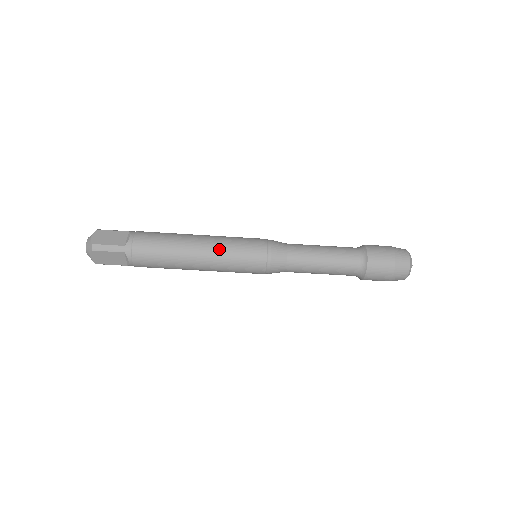
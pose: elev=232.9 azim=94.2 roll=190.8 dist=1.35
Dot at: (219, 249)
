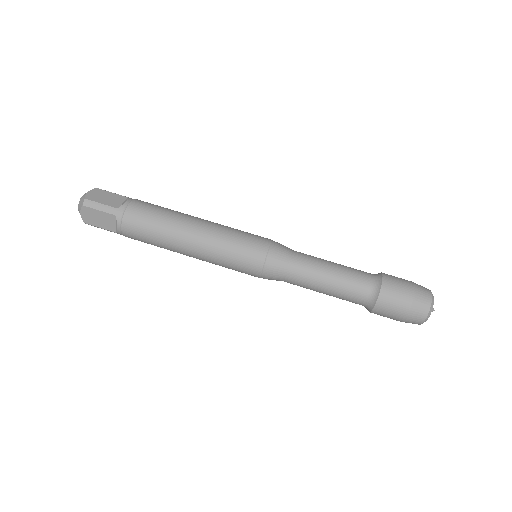
Dot at: (216, 235)
